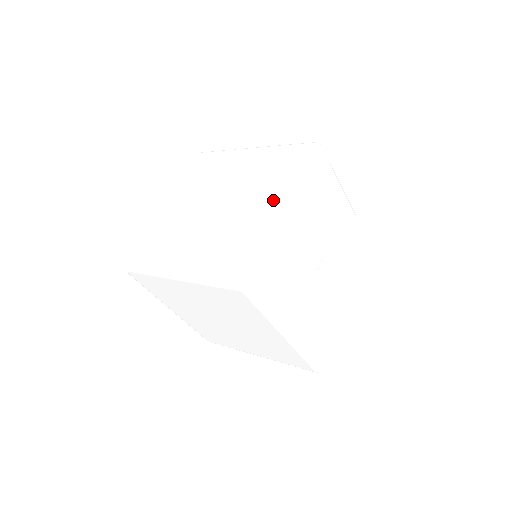
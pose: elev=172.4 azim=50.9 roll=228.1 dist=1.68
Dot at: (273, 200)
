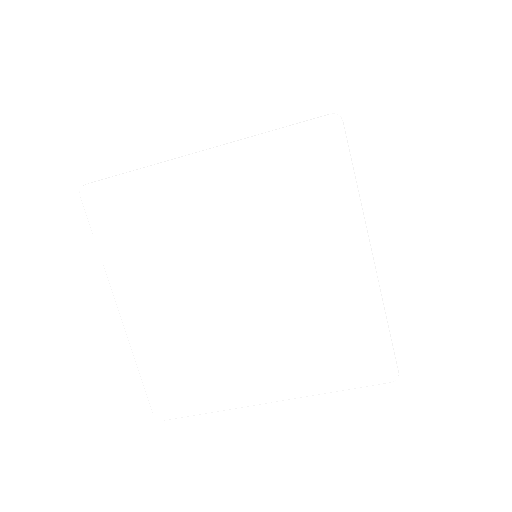
Dot at: occluded
